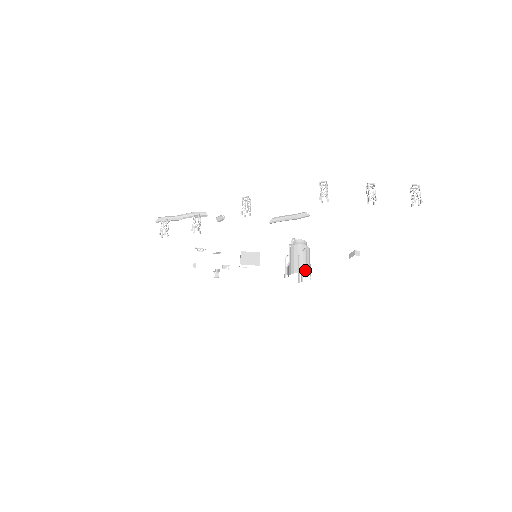
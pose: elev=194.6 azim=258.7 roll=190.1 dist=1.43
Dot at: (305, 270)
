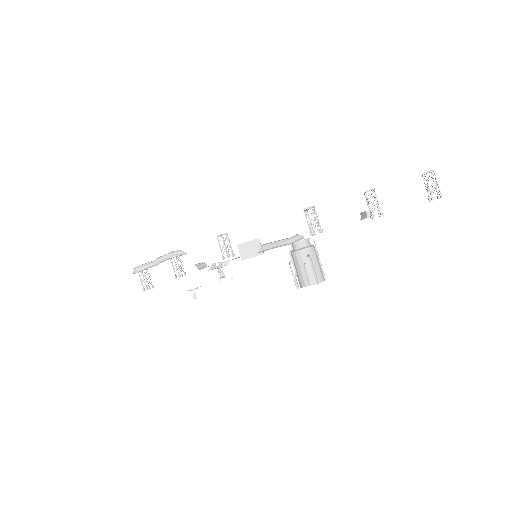
Dot at: (317, 284)
